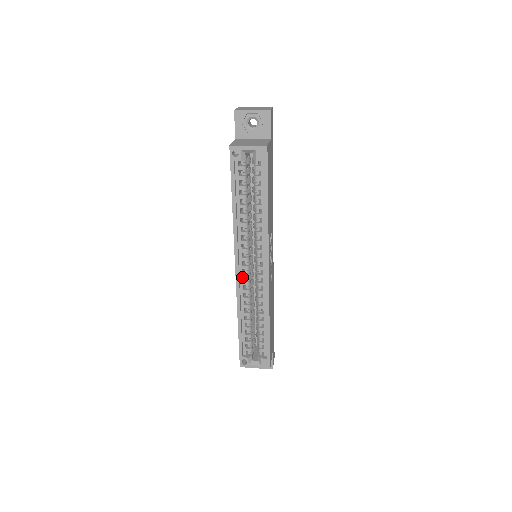
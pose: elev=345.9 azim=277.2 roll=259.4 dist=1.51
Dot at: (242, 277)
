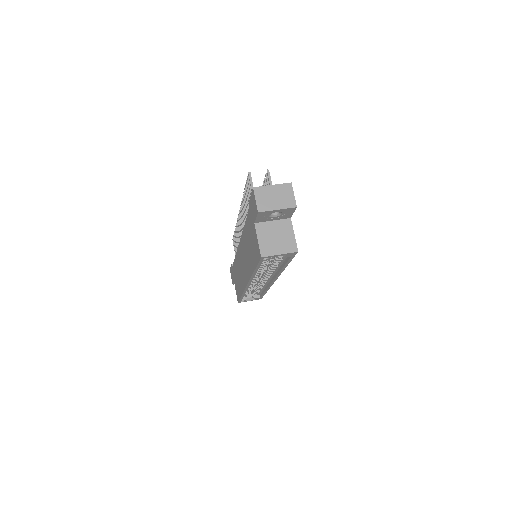
Dot at: occluded
